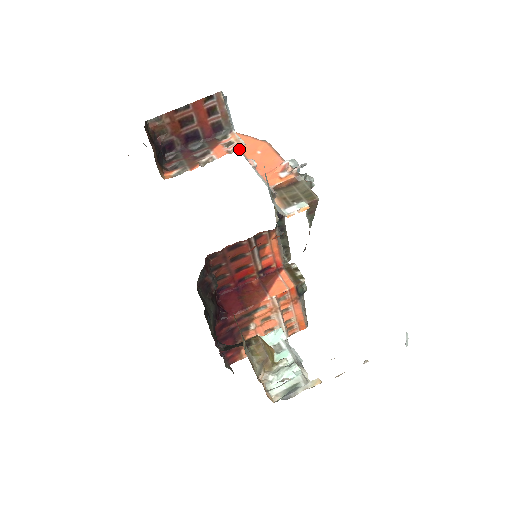
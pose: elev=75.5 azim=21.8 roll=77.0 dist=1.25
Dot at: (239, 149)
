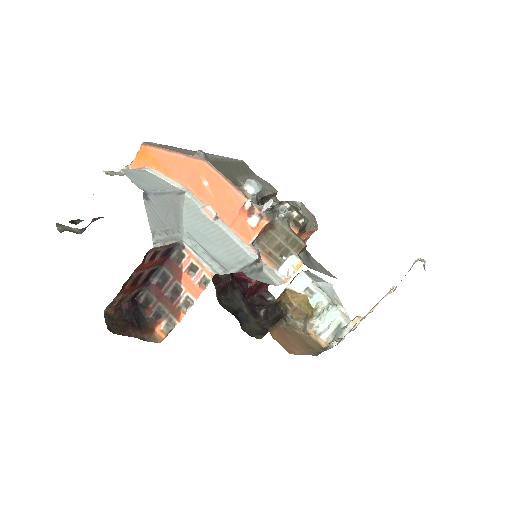
Dot at: (183, 193)
